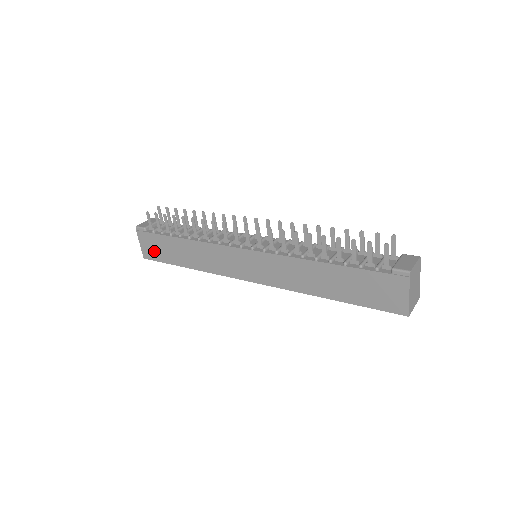
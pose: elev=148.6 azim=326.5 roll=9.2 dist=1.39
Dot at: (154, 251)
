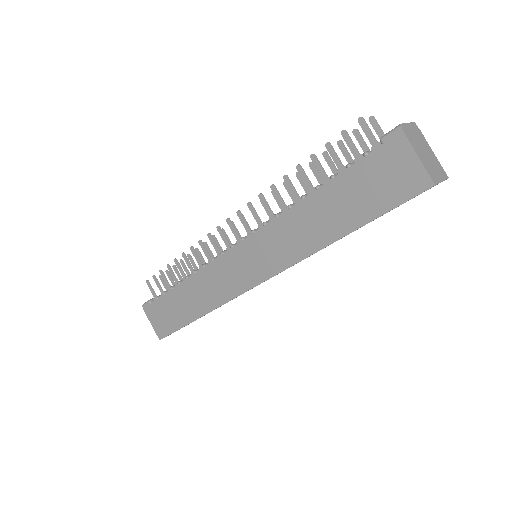
Dot at: (164, 322)
